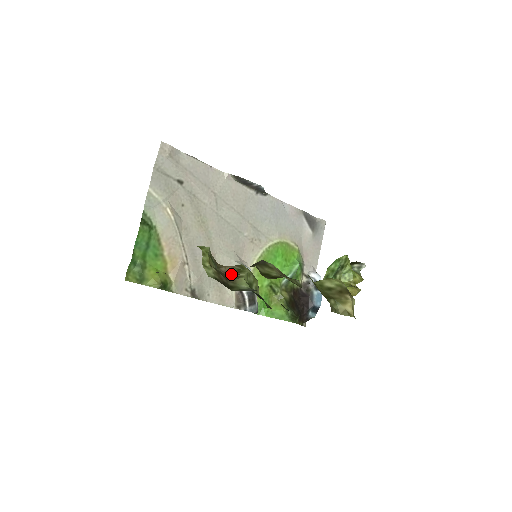
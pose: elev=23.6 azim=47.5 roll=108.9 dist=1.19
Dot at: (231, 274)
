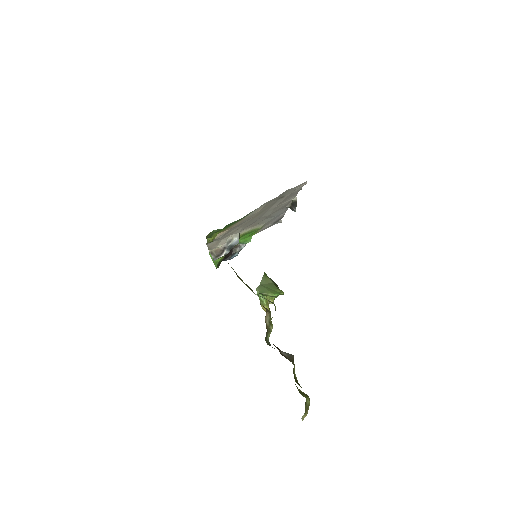
Dot at: (267, 322)
